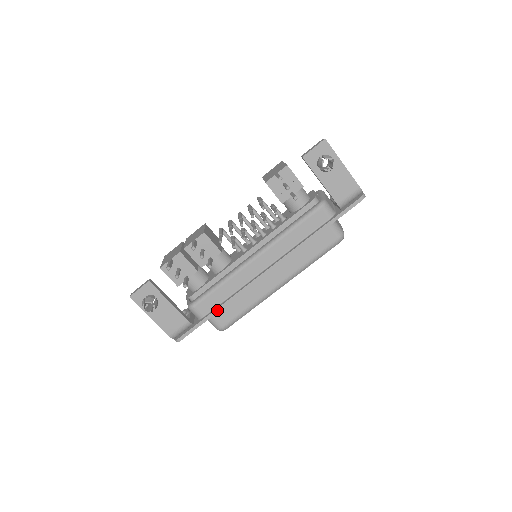
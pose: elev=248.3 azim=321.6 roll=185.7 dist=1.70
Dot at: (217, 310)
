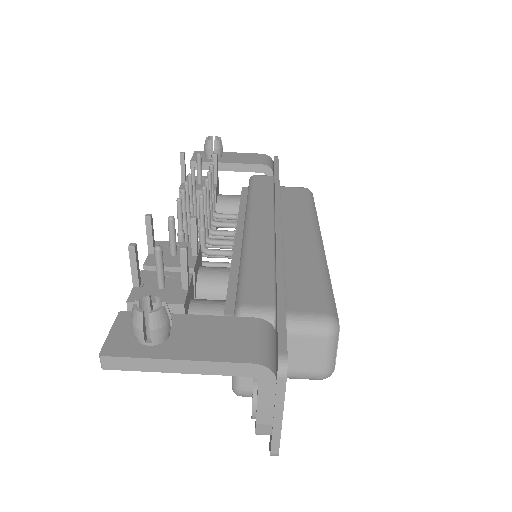
Dot at: (279, 279)
